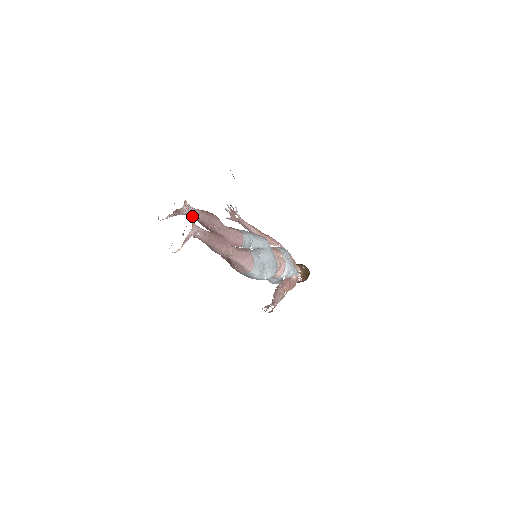
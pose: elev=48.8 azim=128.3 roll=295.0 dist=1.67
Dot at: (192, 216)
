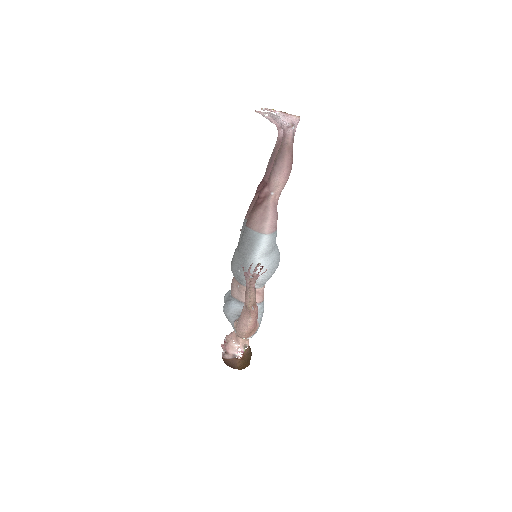
Dot at: (279, 139)
